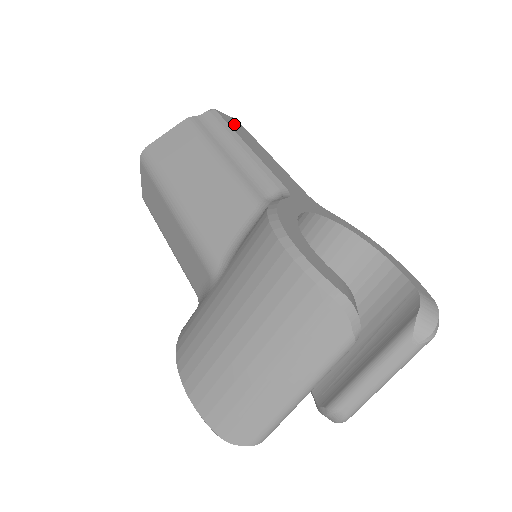
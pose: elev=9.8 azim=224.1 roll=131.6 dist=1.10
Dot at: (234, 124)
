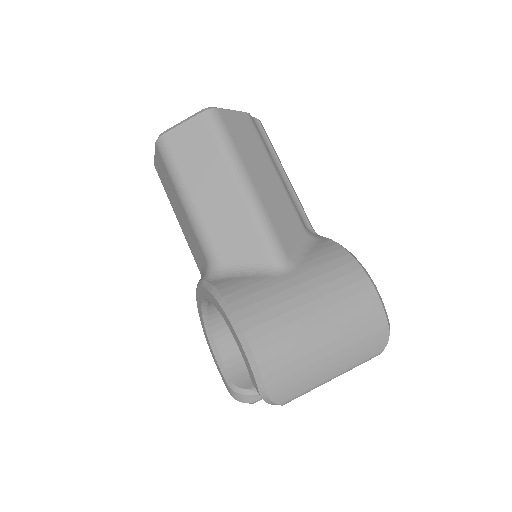
Dot at: occluded
